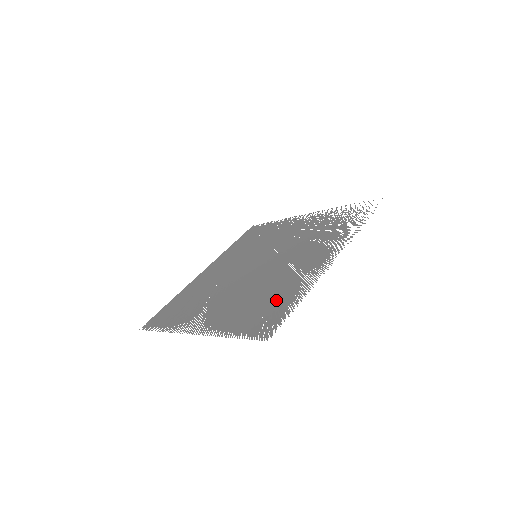
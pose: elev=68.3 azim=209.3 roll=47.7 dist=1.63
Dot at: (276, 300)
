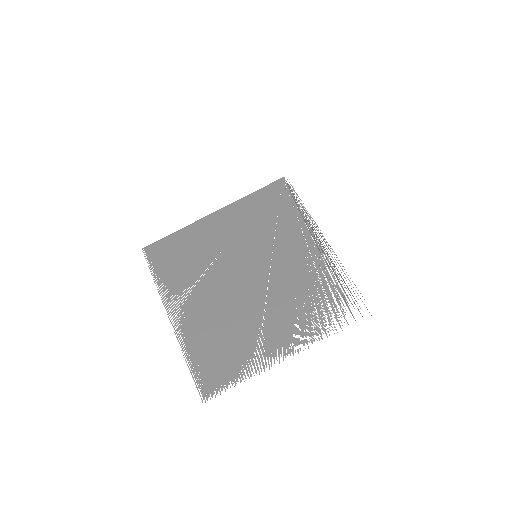
Dot at: (230, 359)
